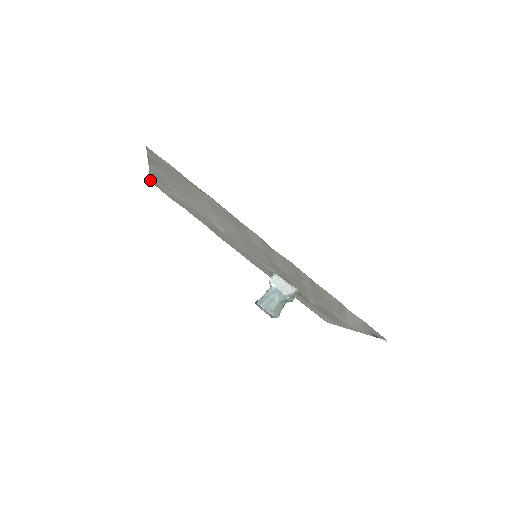
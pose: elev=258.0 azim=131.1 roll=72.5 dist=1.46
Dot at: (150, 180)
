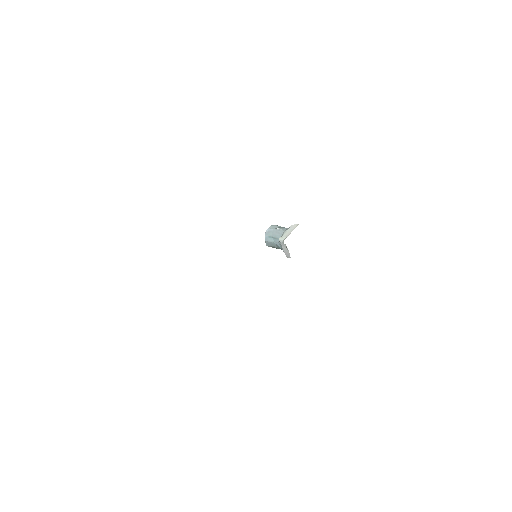
Dot at: occluded
